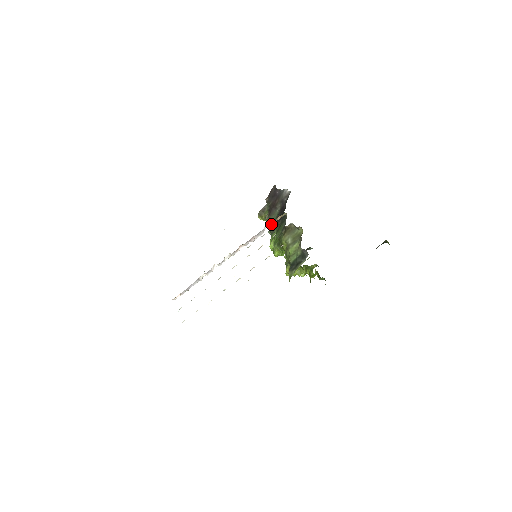
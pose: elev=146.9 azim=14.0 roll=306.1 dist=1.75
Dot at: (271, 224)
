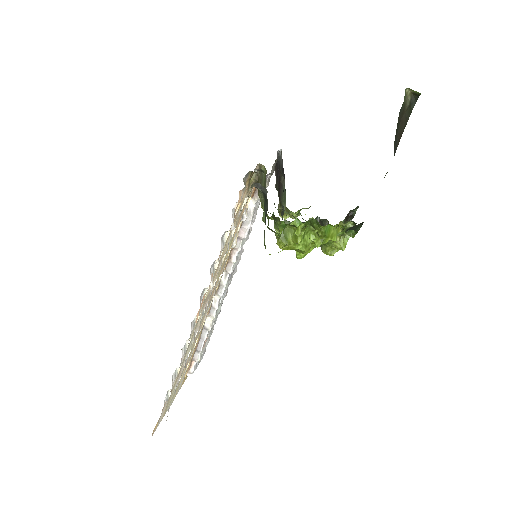
Dot at: (254, 199)
